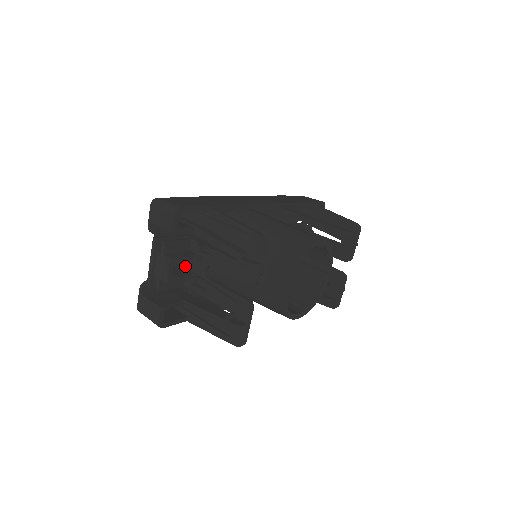
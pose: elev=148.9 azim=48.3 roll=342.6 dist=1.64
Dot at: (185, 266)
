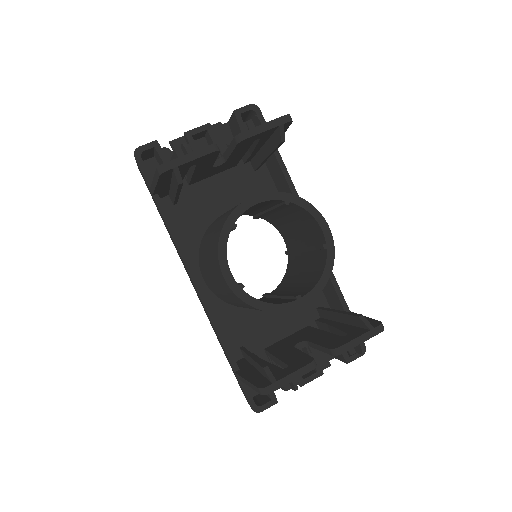
Dot at: occluded
